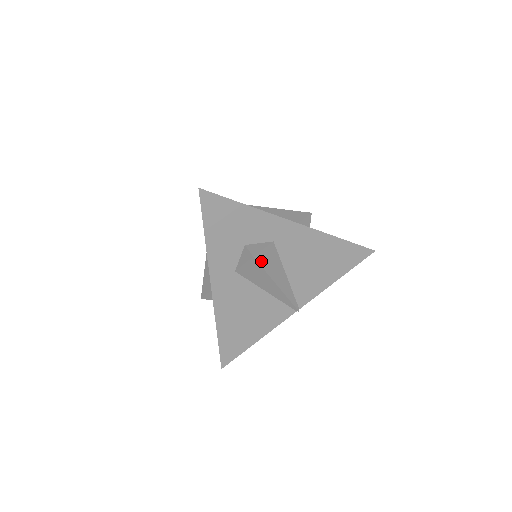
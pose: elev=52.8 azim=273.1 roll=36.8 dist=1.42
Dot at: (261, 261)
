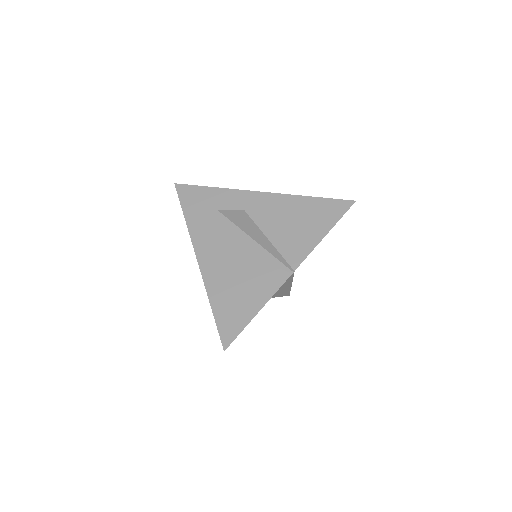
Dot at: (228, 216)
